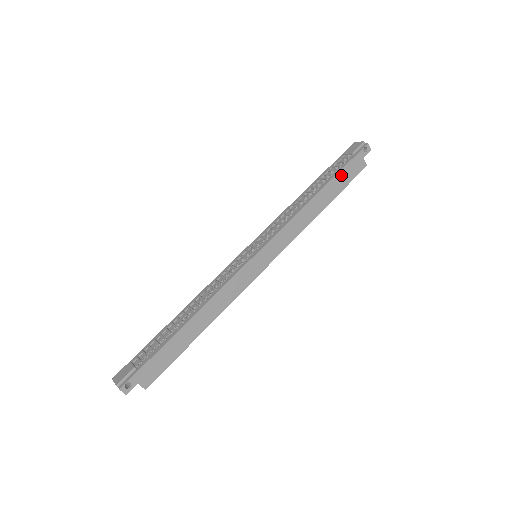
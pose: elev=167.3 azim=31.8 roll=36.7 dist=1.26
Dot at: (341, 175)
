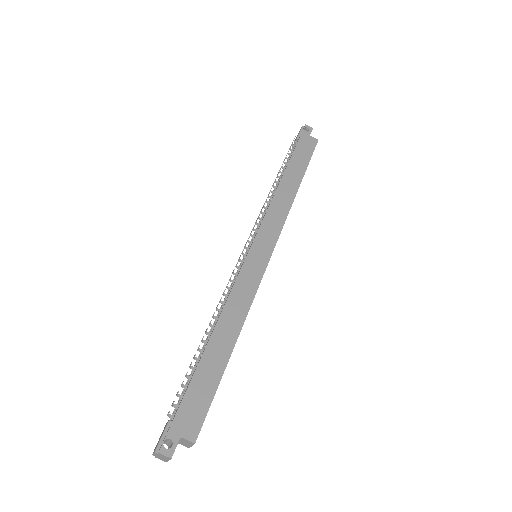
Dot at: (297, 155)
